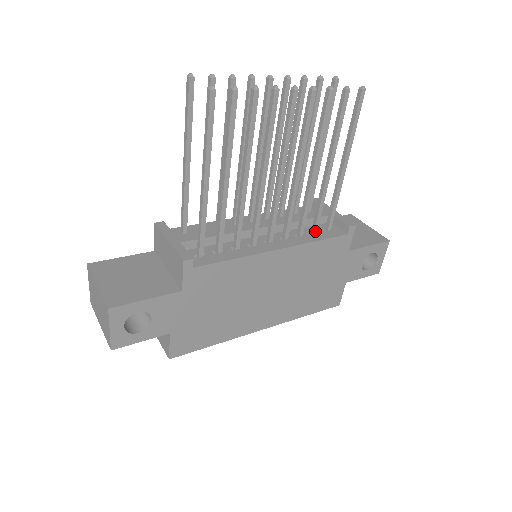
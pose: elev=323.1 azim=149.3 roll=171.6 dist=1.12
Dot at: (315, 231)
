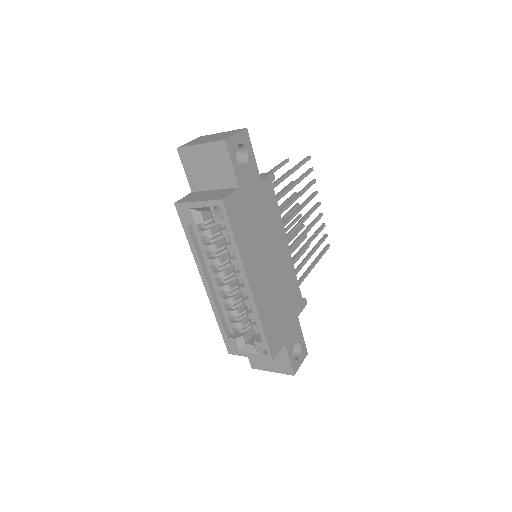
Dot at: occluded
